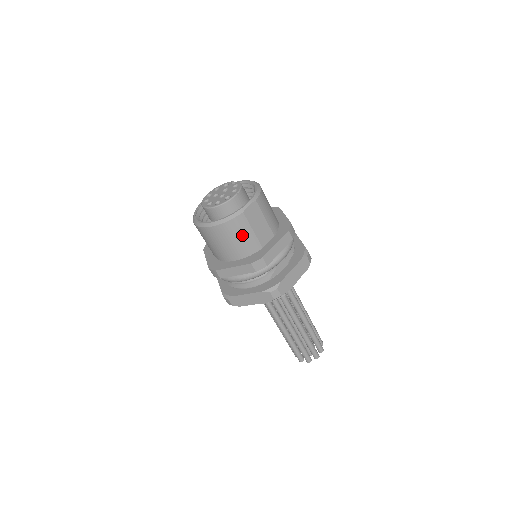
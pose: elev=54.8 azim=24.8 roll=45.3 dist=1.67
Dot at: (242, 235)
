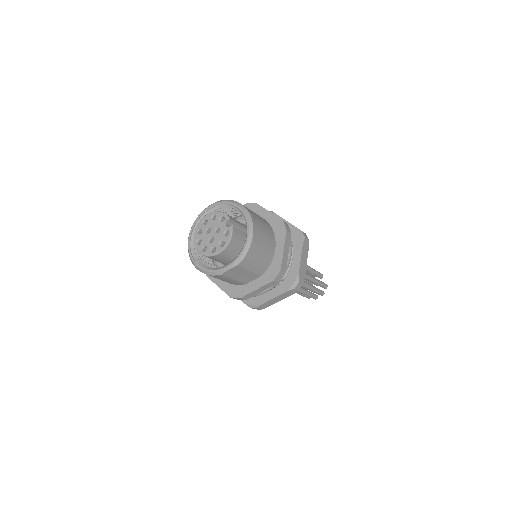
Dot at: (223, 280)
